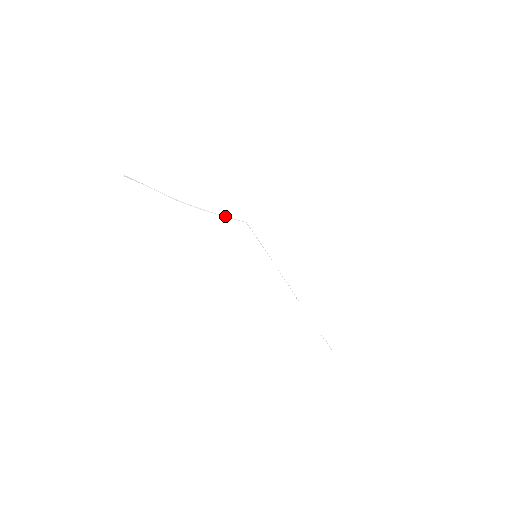
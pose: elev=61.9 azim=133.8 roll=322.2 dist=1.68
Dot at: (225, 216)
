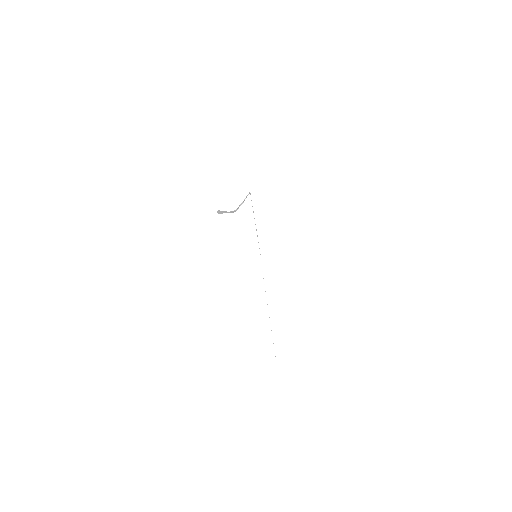
Dot at: (245, 198)
